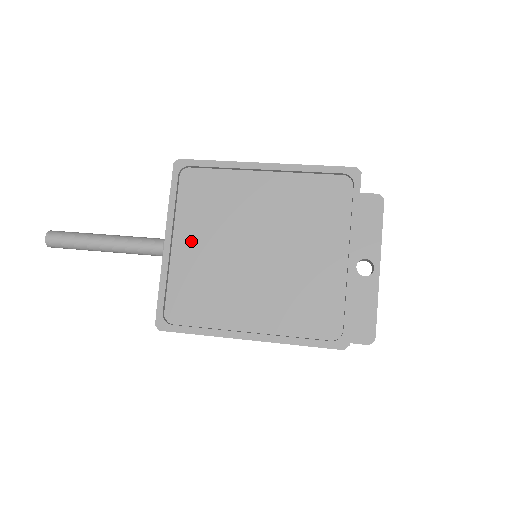
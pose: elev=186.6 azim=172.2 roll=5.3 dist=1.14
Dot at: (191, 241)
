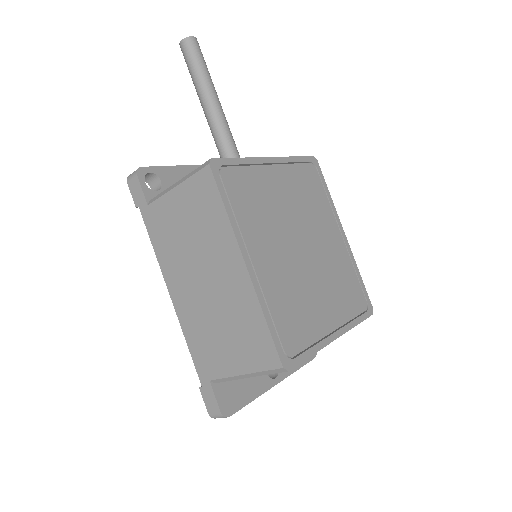
Dot at: (282, 183)
